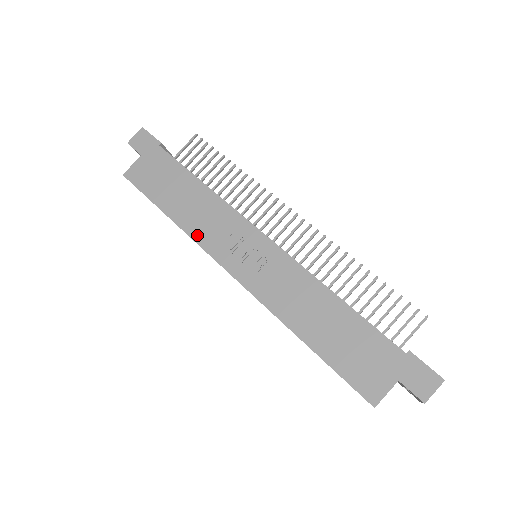
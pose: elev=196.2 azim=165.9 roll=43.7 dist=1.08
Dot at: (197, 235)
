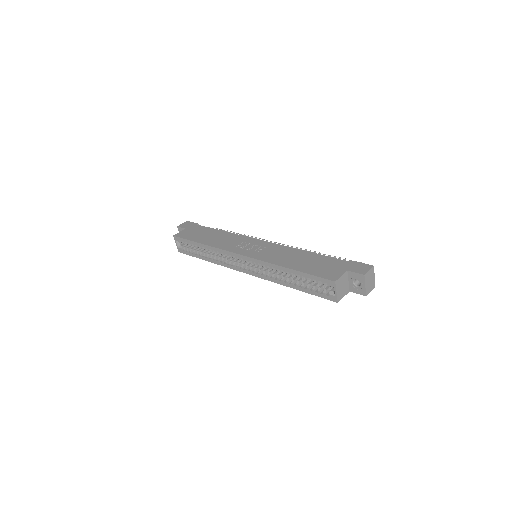
Dot at: (220, 246)
